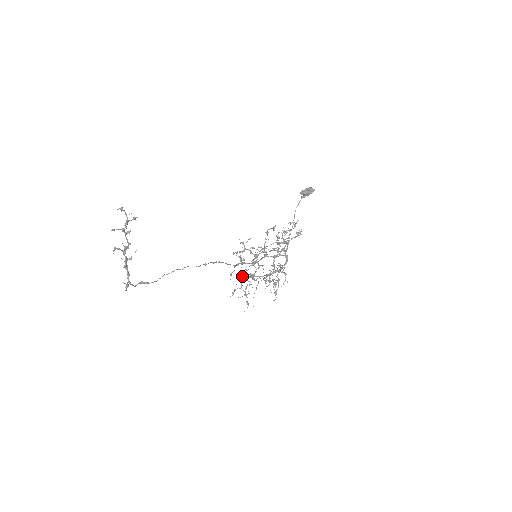
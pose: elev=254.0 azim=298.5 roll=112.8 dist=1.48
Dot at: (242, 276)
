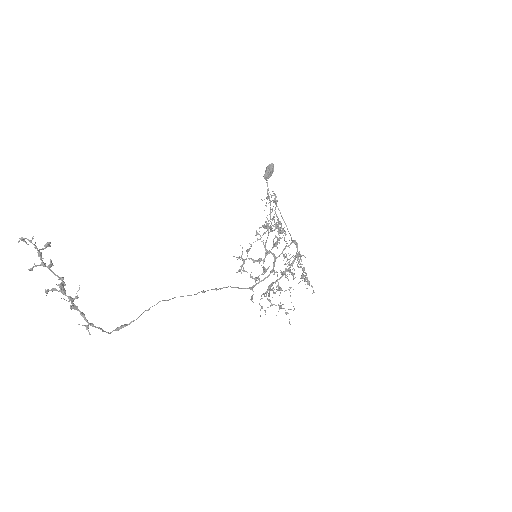
Dot at: occluded
